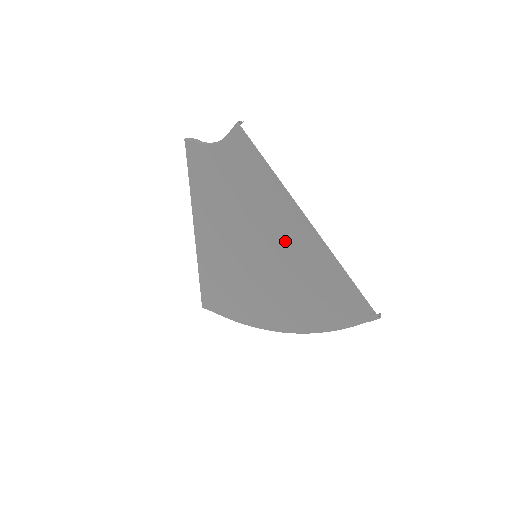
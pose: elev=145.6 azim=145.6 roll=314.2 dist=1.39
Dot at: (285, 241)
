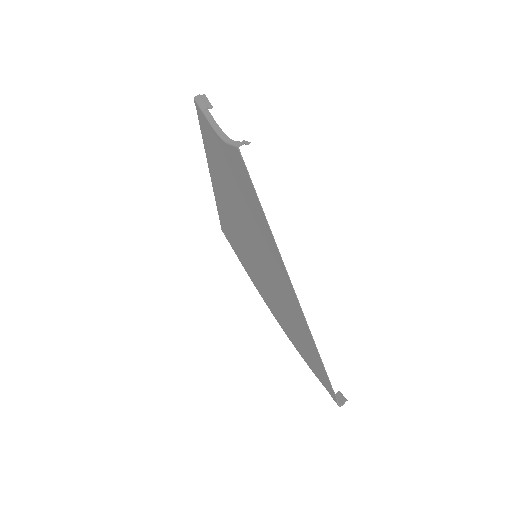
Dot at: (277, 279)
